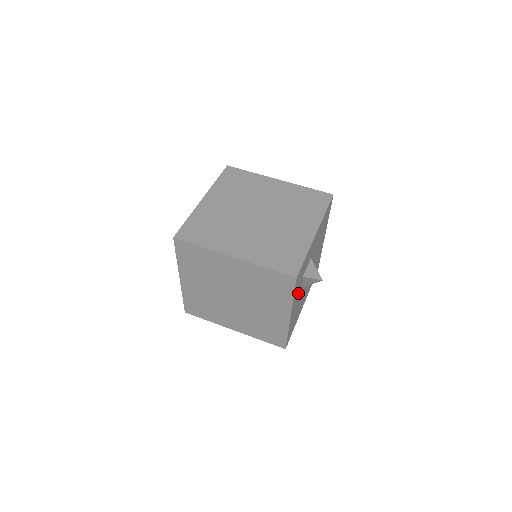
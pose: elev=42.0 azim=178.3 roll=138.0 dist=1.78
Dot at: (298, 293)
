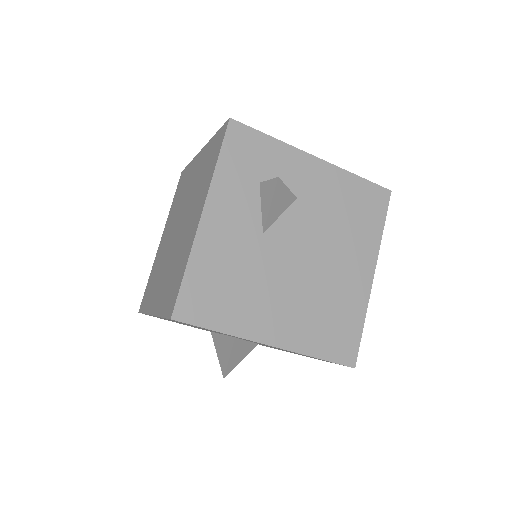
Dot at: (240, 204)
